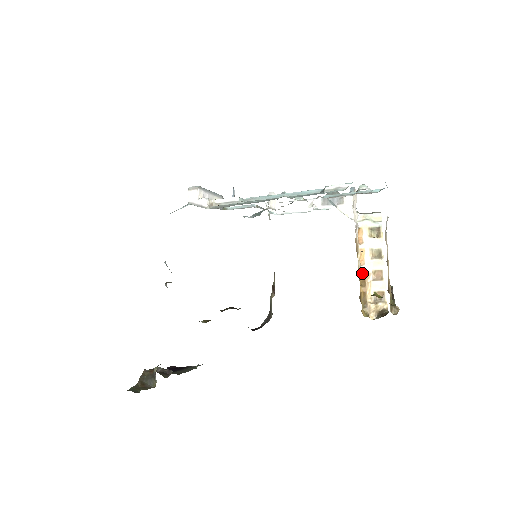
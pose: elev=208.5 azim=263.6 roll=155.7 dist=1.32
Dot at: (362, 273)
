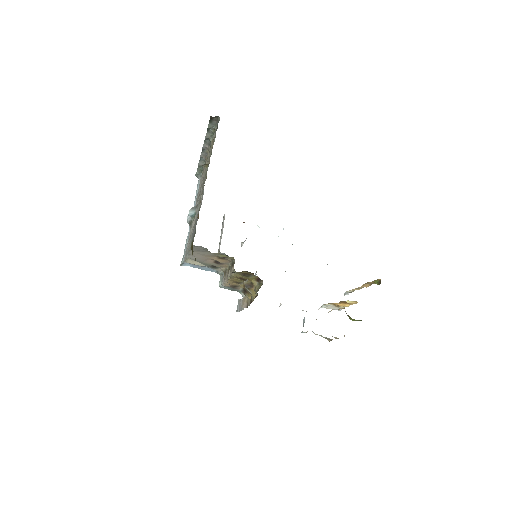
Dot at: occluded
